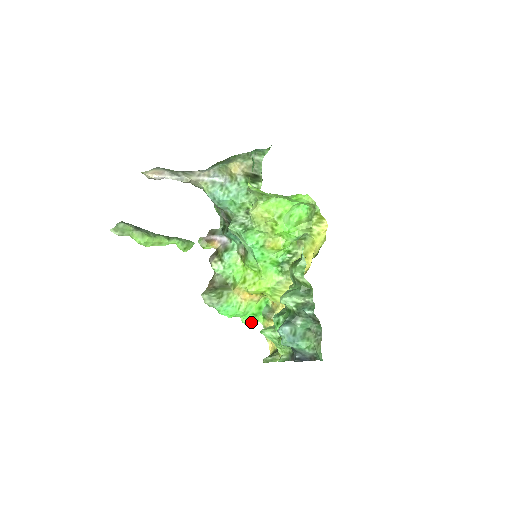
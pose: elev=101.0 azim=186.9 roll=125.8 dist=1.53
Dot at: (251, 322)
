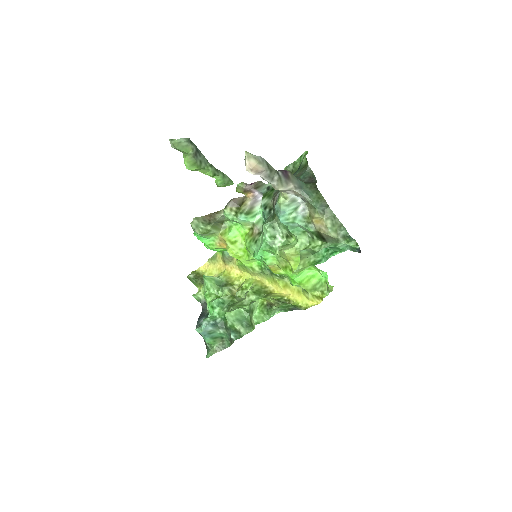
Dot at: (210, 249)
